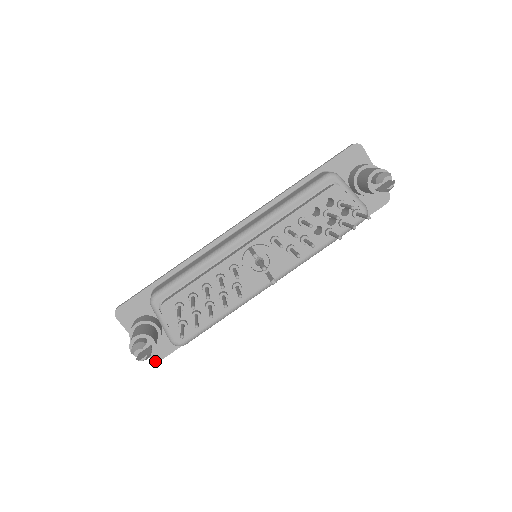
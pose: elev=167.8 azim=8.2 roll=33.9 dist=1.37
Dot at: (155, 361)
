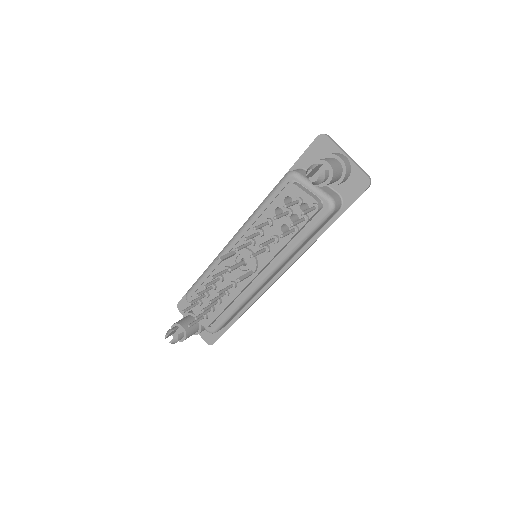
Dot at: (209, 344)
